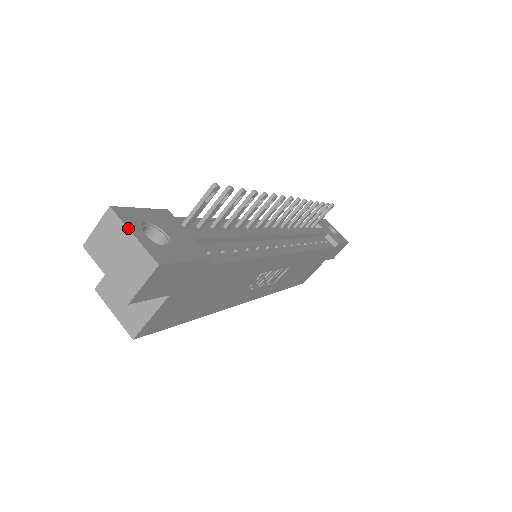
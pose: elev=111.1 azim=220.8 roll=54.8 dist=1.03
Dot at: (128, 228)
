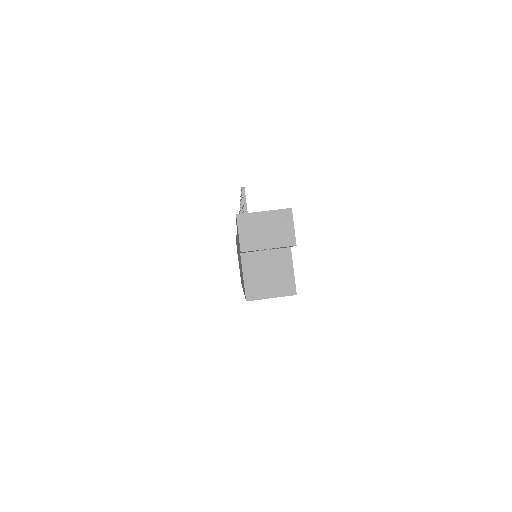
Dot at: (258, 212)
